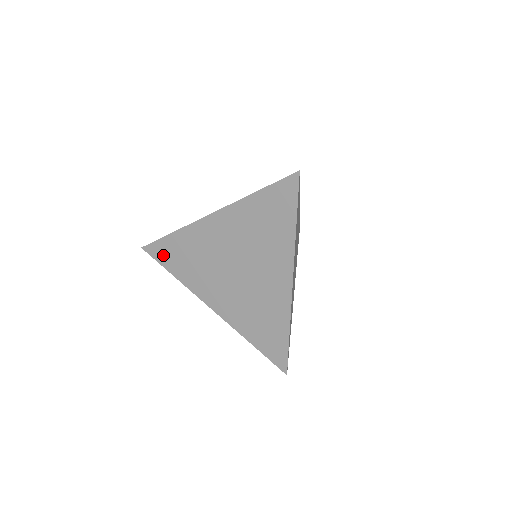
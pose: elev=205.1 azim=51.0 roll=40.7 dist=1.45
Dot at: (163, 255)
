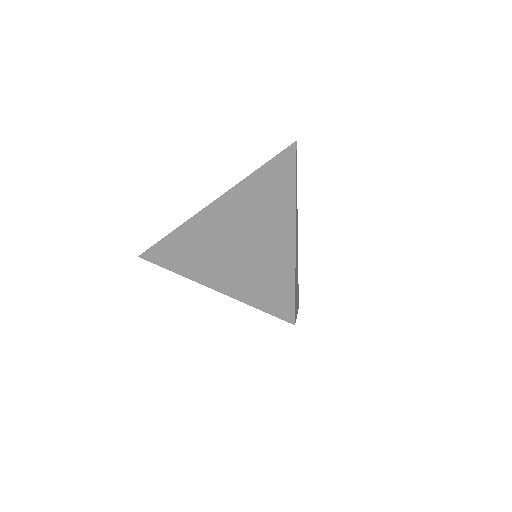
Dot at: occluded
